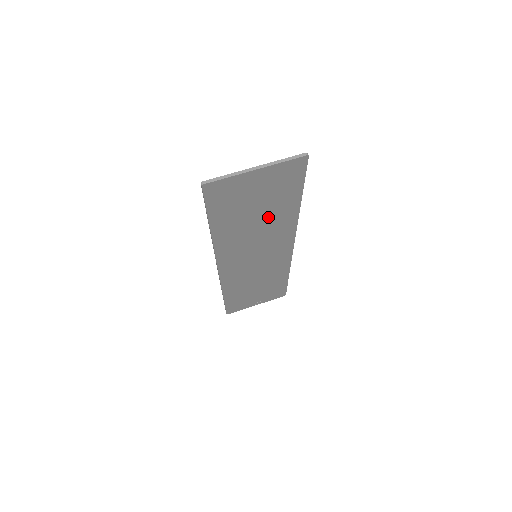
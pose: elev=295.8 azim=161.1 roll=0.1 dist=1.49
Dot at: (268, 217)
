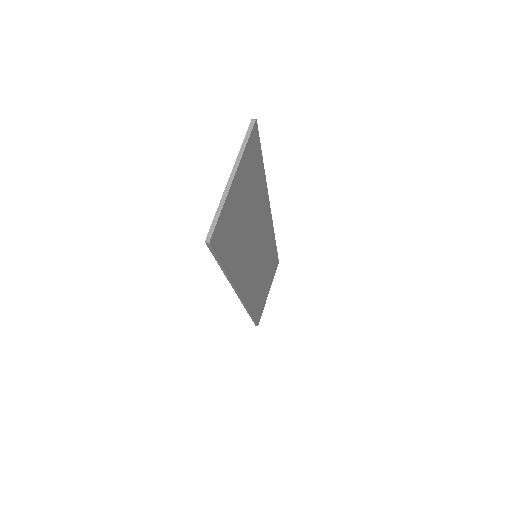
Dot at: (252, 212)
